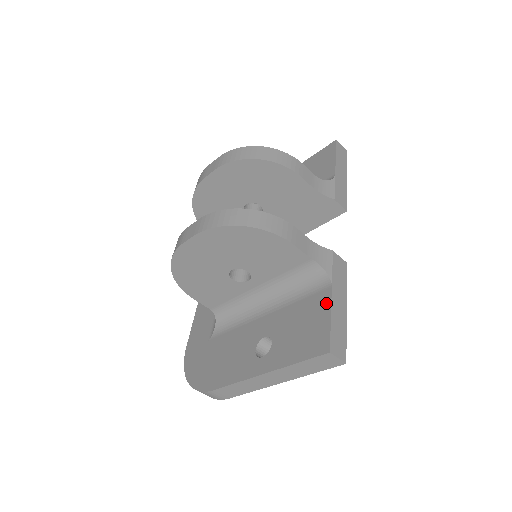
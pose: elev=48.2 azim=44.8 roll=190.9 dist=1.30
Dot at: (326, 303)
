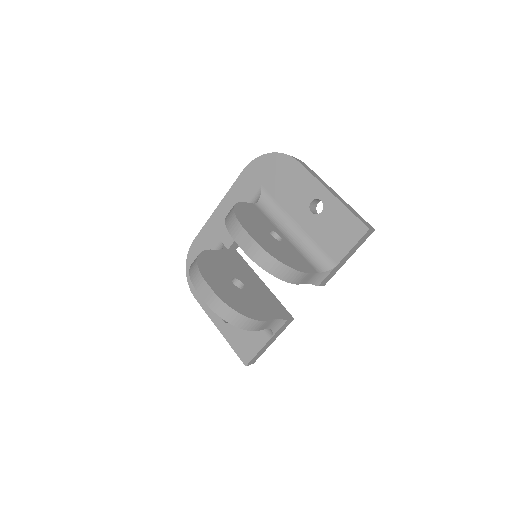
Dot at: (262, 343)
